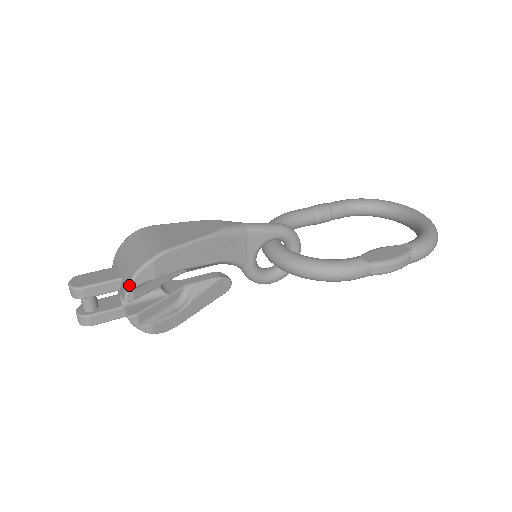
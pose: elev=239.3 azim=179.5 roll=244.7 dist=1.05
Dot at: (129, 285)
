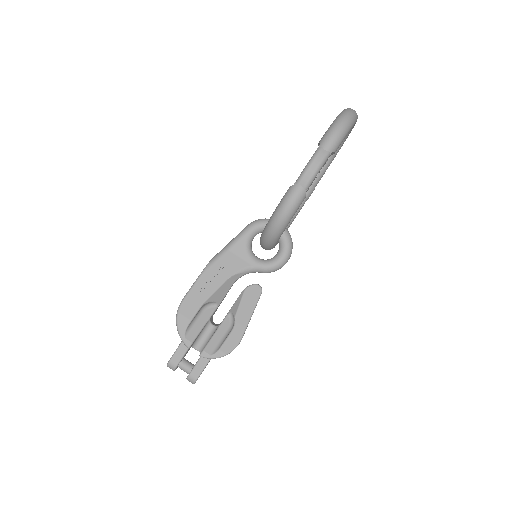
Dot at: (180, 337)
